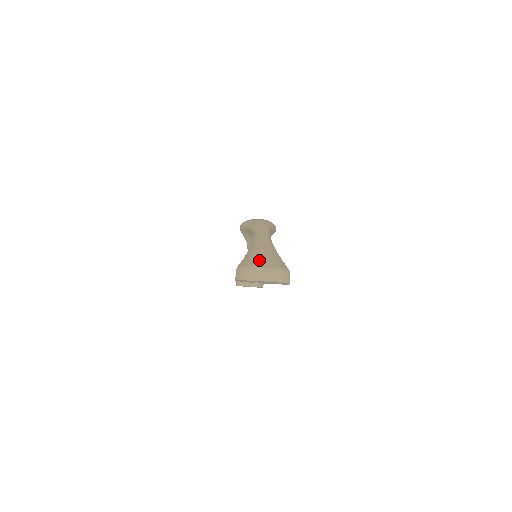
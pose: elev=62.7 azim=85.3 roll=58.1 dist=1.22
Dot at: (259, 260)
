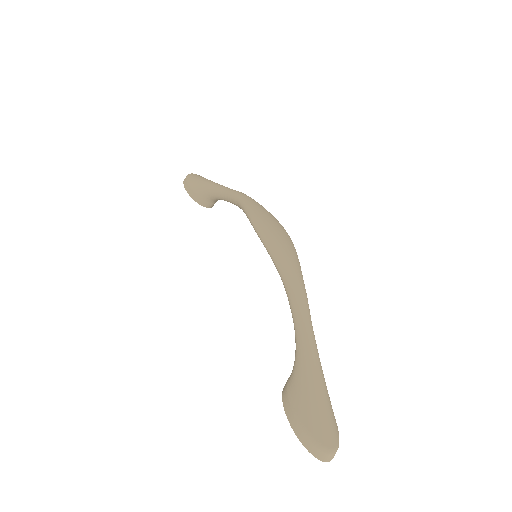
Dot at: (325, 431)
